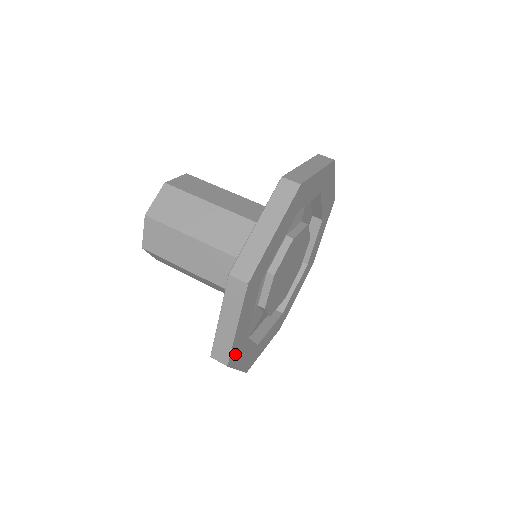
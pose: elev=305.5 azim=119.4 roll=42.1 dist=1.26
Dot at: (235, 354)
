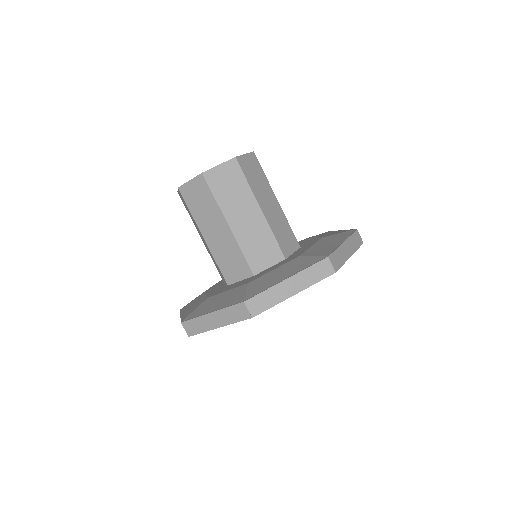
Dot at: occluded
